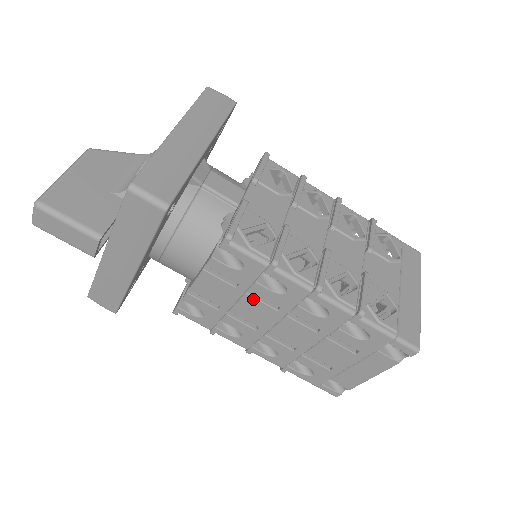
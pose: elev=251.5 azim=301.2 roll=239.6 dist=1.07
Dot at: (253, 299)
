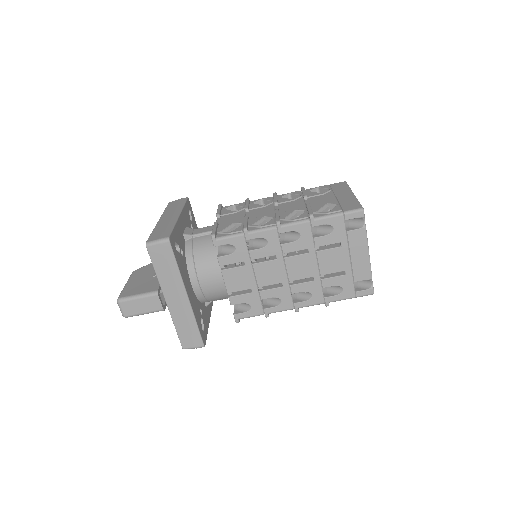
Dot at: (259, 264)
